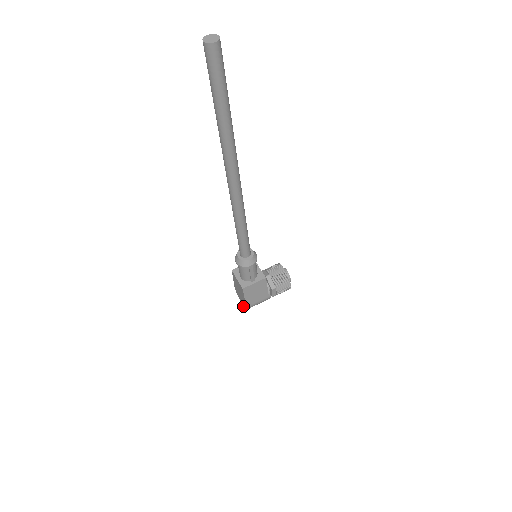
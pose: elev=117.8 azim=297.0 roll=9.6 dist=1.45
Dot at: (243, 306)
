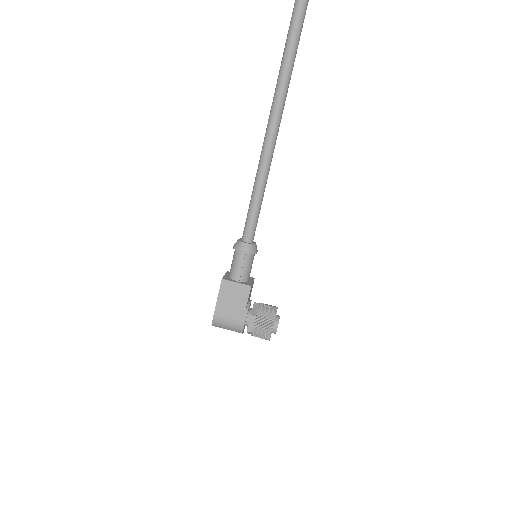
Dot at: occluded
